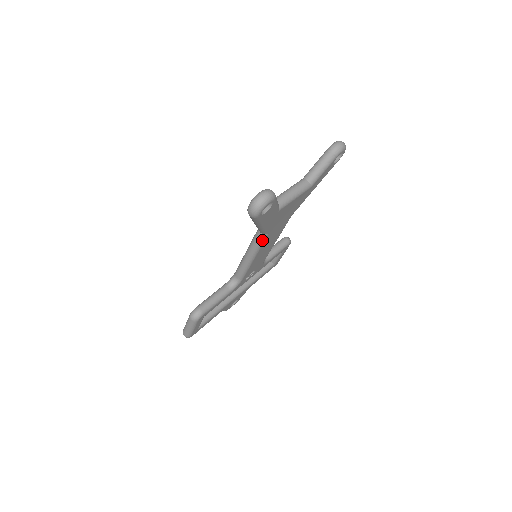
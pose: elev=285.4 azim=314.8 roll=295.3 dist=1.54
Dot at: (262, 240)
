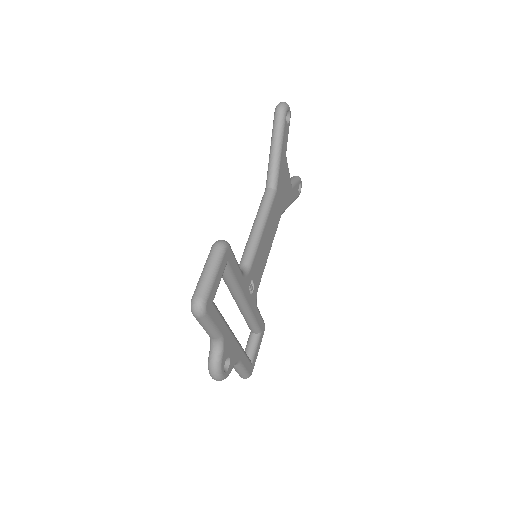
Dot at: (272, 198)
